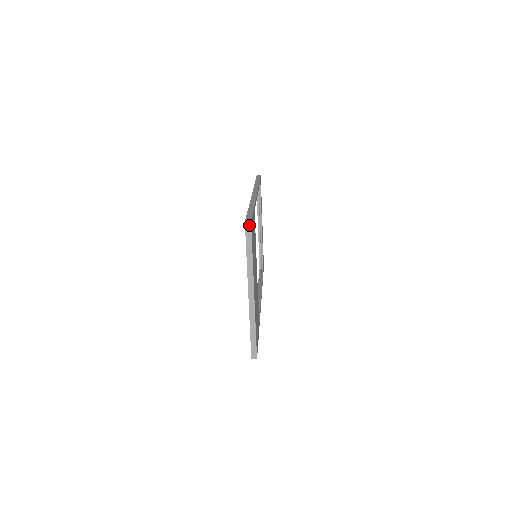
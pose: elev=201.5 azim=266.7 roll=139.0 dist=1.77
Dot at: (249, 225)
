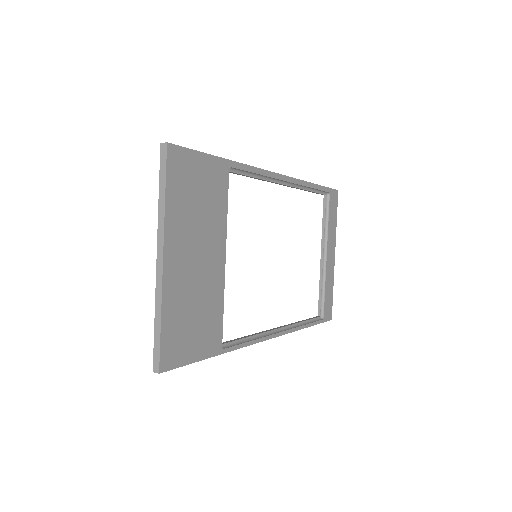
Dot at: (165, 148)
